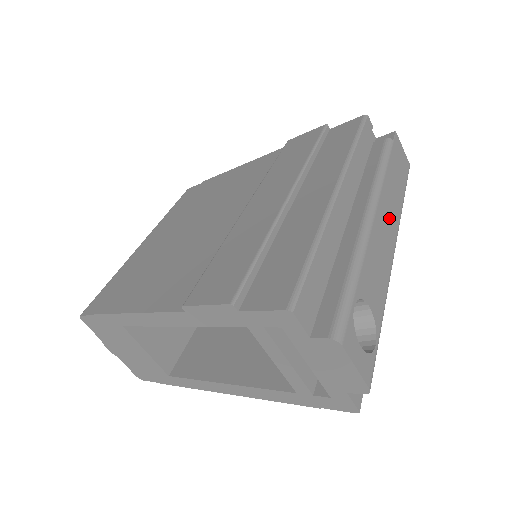
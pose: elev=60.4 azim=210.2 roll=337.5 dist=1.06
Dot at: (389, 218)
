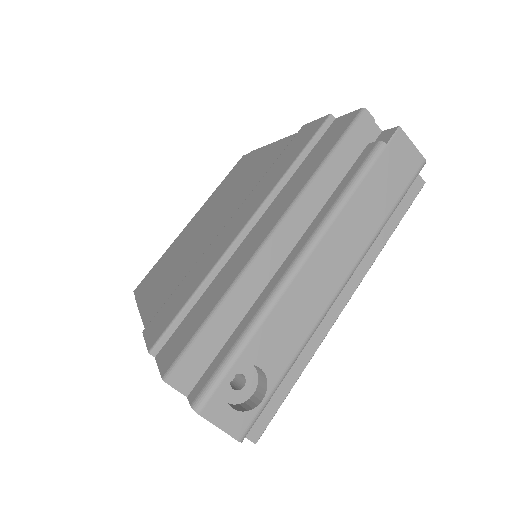
Dot at: (337, 257)
